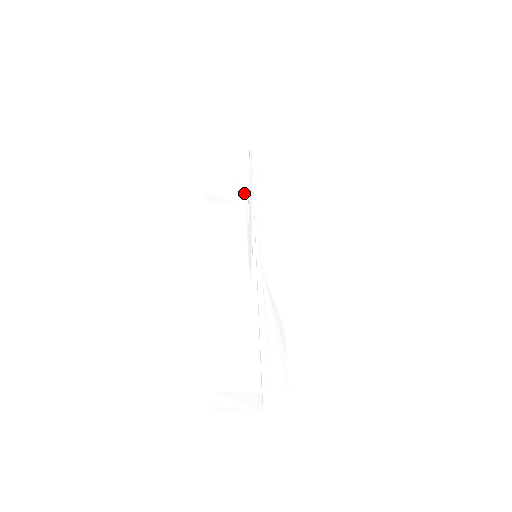
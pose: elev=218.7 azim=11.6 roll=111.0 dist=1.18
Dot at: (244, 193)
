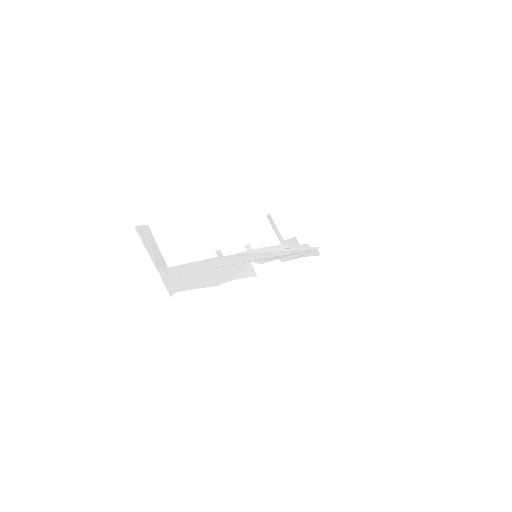
Dot at: (288, 243)
